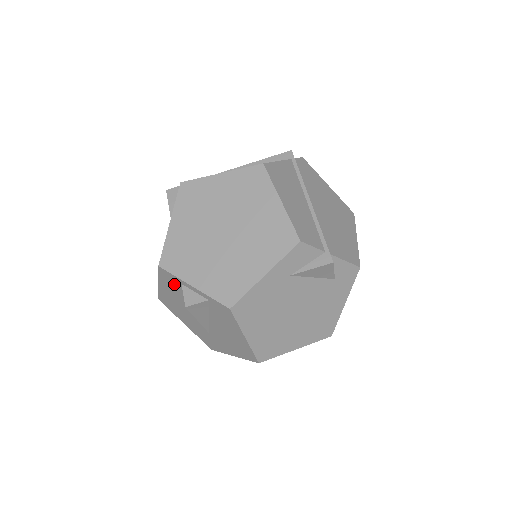
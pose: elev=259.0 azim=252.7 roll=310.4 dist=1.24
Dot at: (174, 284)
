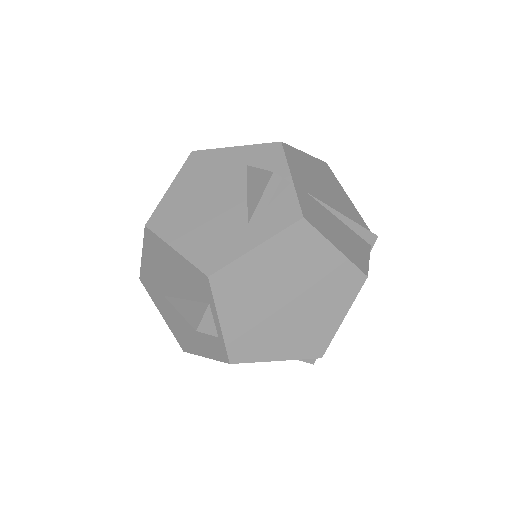
Dot at: (198, 287)
